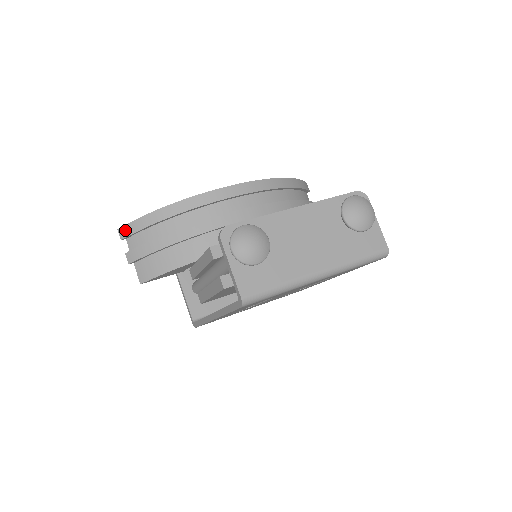
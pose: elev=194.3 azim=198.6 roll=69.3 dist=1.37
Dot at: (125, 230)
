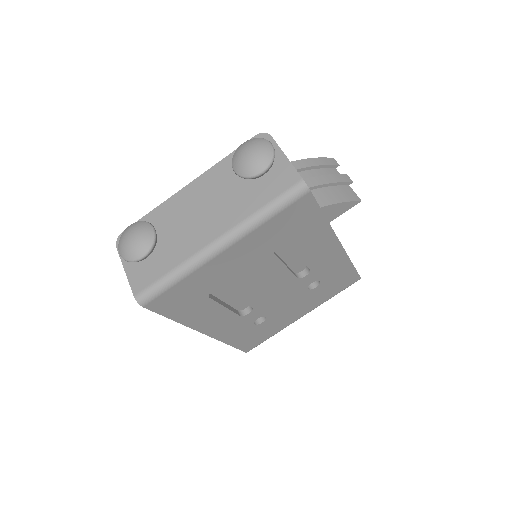
Dot at: occluded
